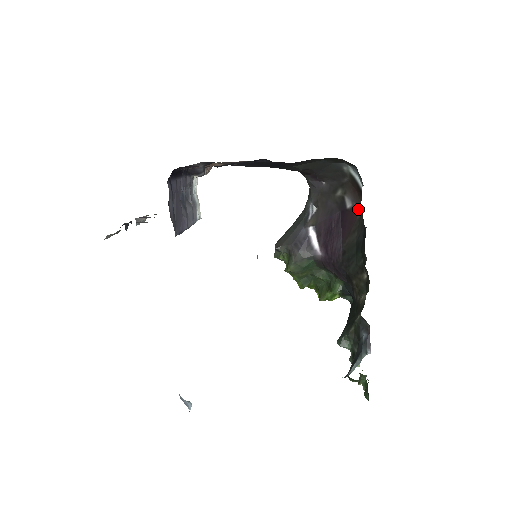
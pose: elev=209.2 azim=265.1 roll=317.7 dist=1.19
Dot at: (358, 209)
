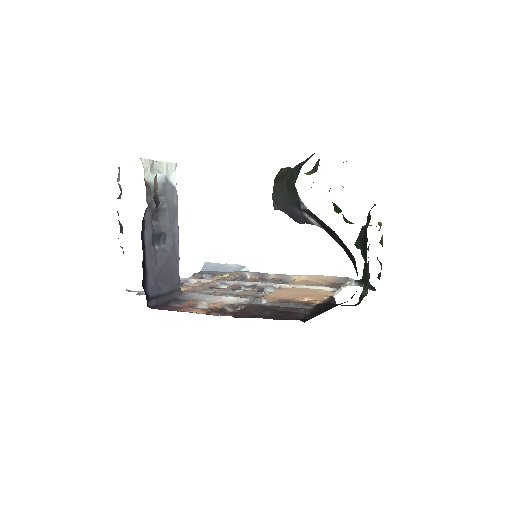
Dot at: occluded
